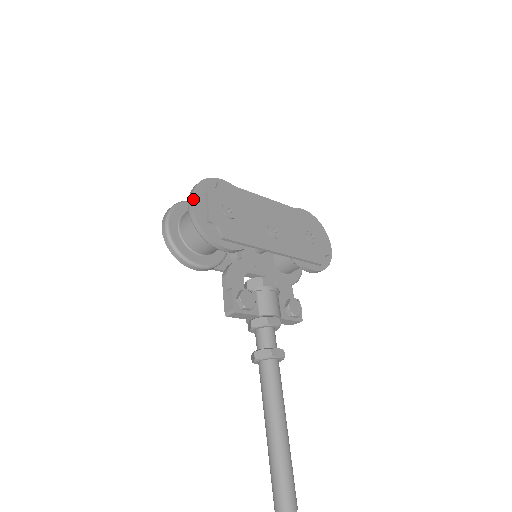
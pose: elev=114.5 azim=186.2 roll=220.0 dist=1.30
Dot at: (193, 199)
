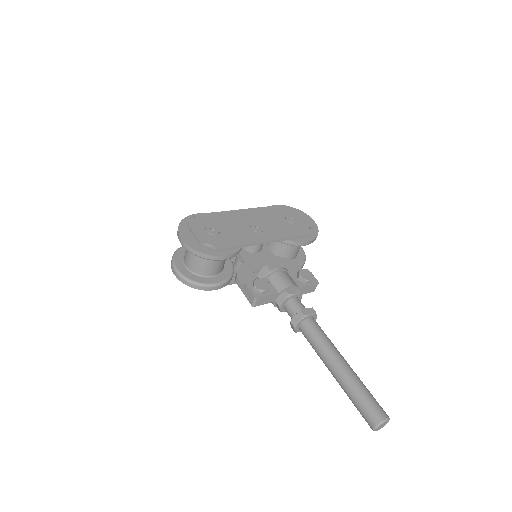
Dot at: (181, 235)
